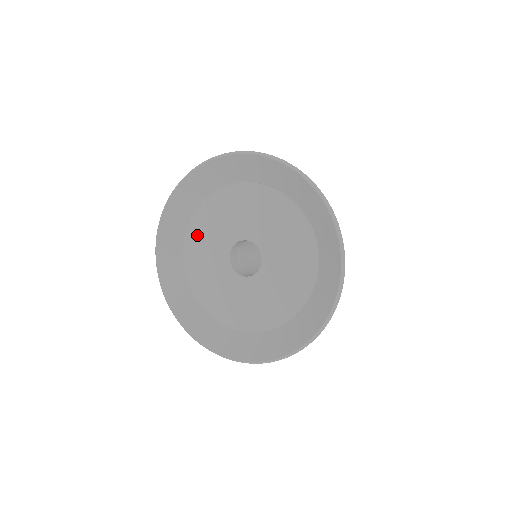
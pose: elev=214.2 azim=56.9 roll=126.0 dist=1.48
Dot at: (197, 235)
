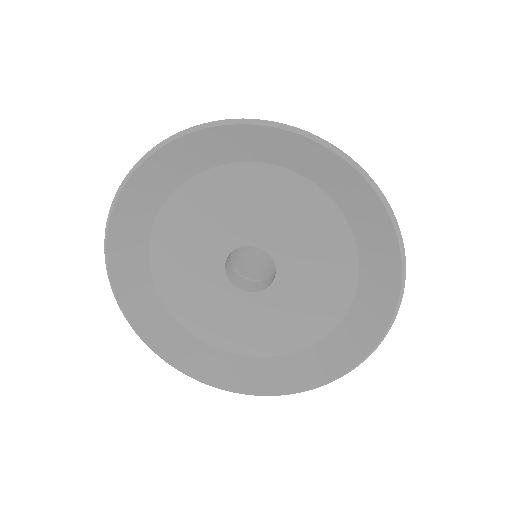
Dot at: (178, 220)
